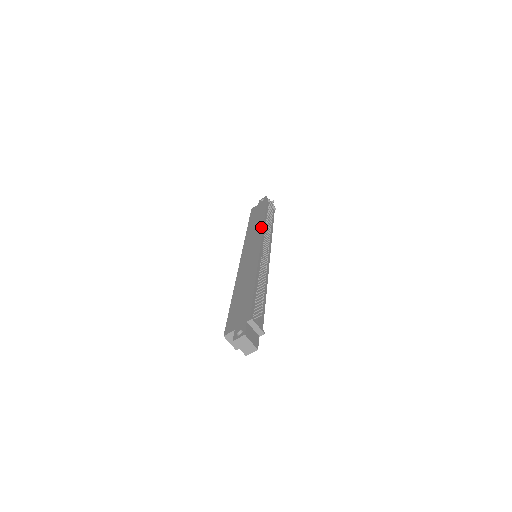
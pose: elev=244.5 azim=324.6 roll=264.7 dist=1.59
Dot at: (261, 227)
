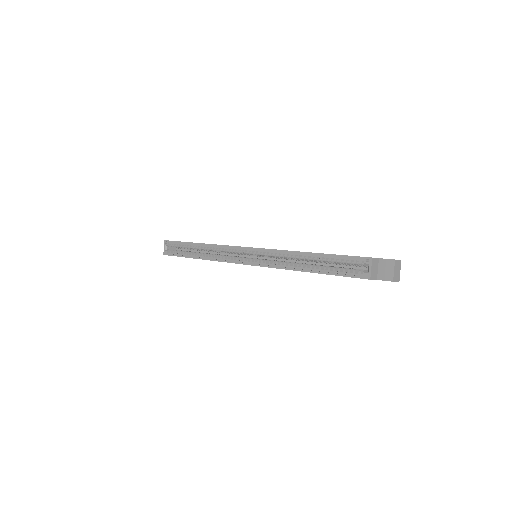
Dot at: occluded
